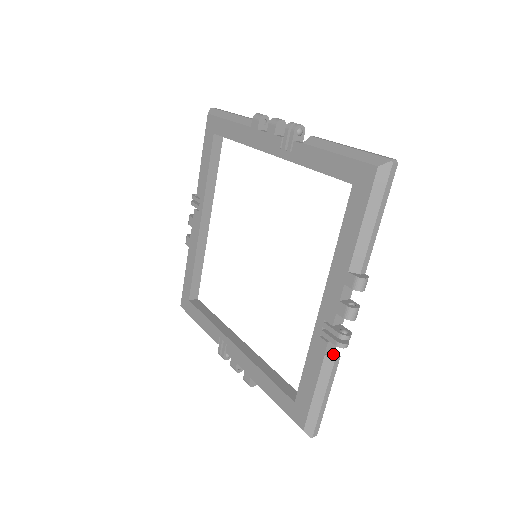
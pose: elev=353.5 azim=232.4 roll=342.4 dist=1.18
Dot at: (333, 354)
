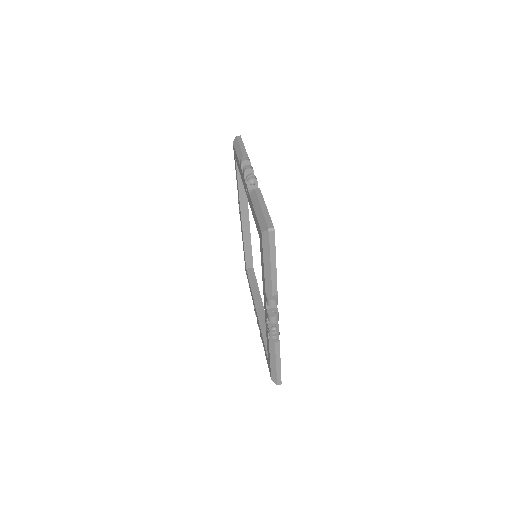
Dot at: occluded
